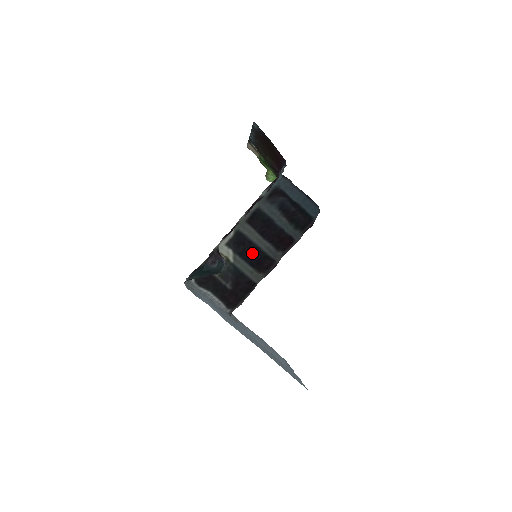
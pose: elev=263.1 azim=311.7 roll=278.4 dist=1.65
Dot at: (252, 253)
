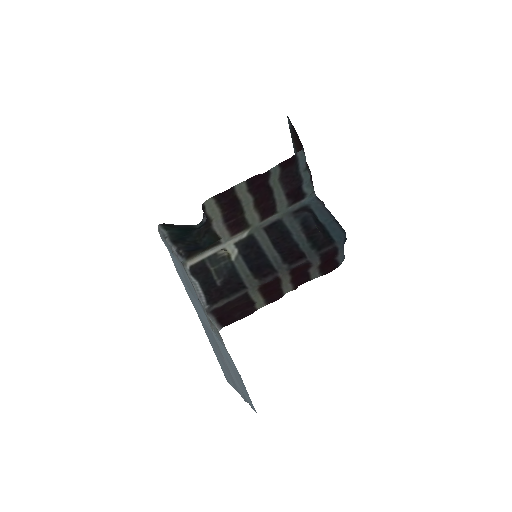
Dot at: (256, 258)
